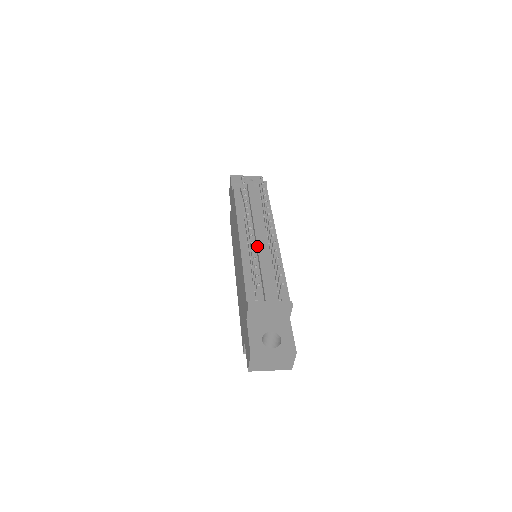
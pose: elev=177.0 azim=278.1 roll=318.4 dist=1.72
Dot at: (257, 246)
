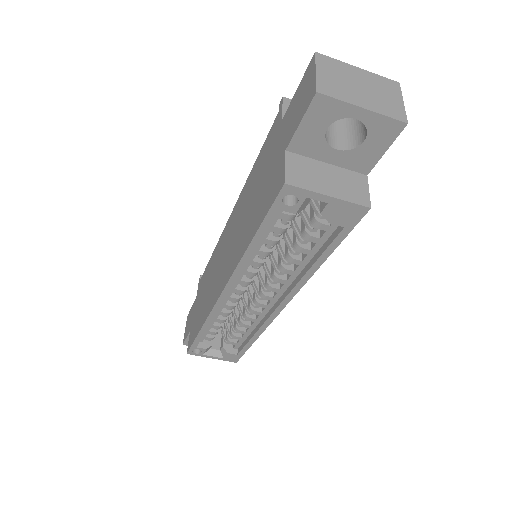
Dot at: occluded
